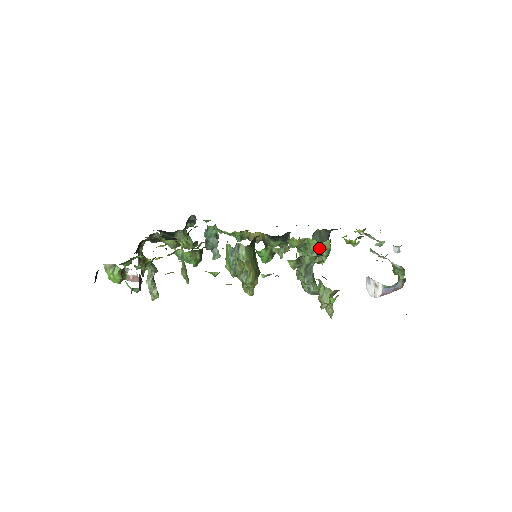
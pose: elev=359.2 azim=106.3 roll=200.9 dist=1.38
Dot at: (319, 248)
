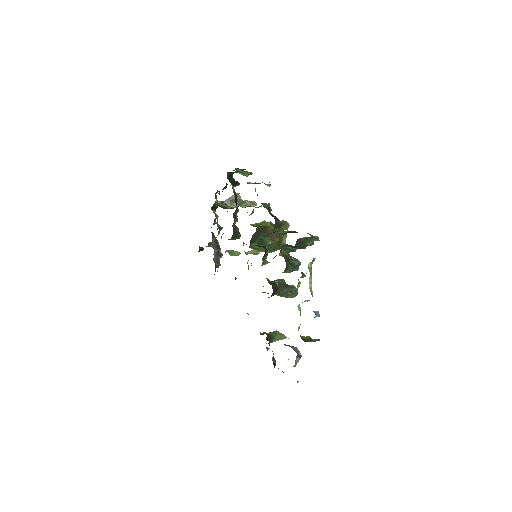
Dot at: occluded
